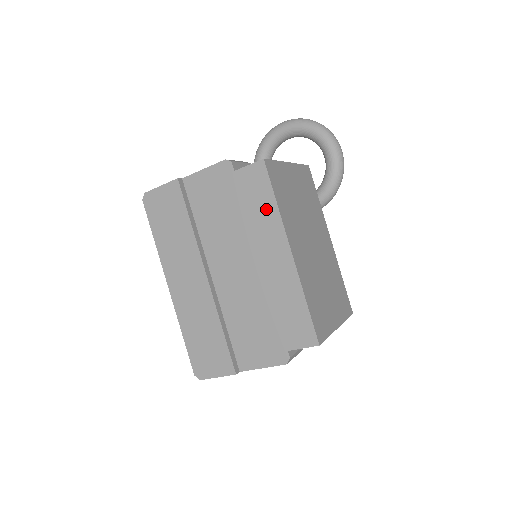
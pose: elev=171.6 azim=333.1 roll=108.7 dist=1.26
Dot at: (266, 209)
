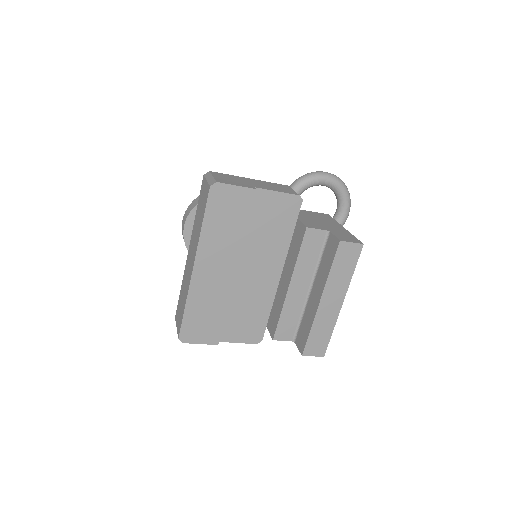
Dot at: (345, 273)
